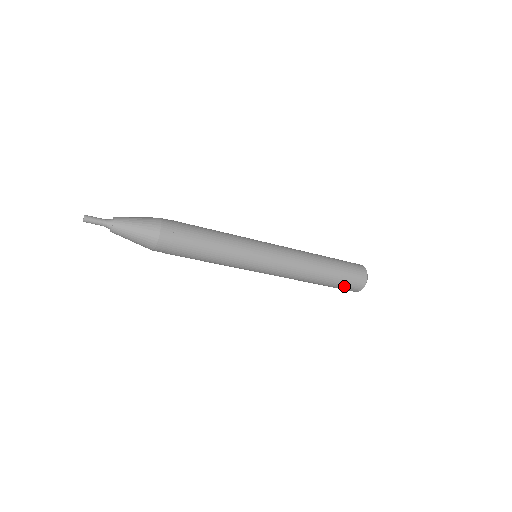
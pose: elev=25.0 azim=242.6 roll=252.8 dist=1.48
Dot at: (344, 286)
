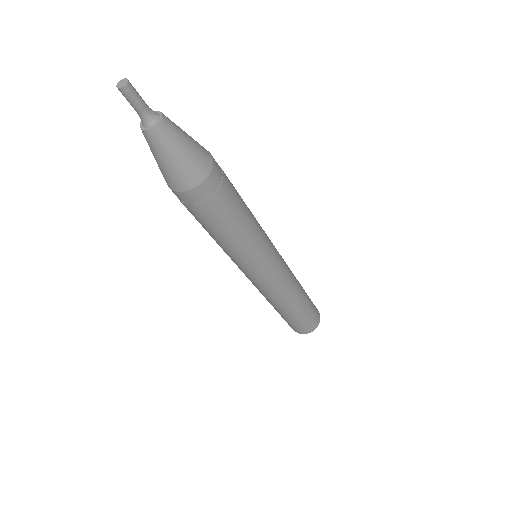
Dot at: (295, 325)
